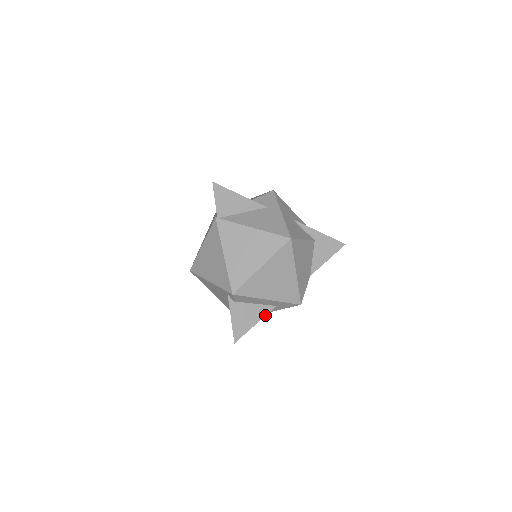
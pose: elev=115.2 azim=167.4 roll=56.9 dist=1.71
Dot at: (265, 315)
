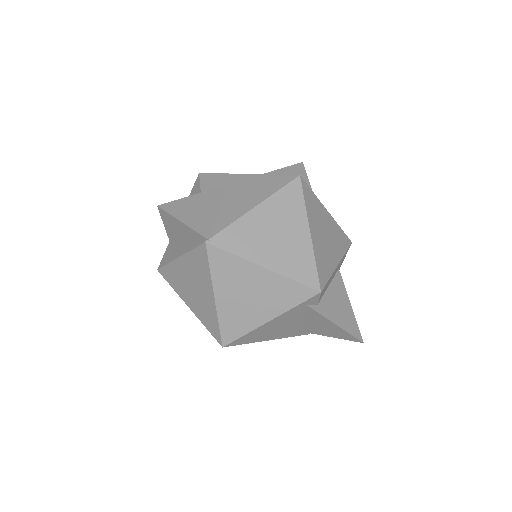
Dot at: (344, 287)
